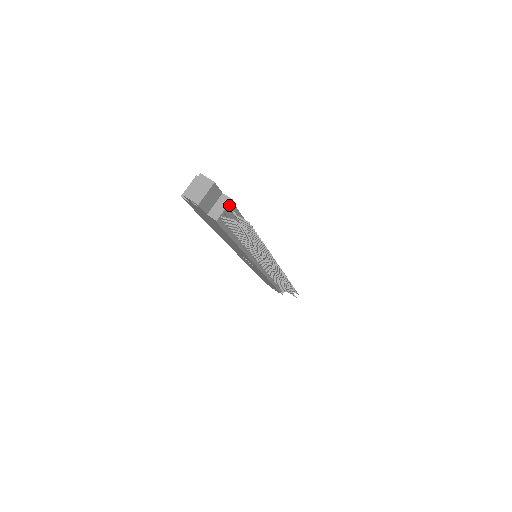
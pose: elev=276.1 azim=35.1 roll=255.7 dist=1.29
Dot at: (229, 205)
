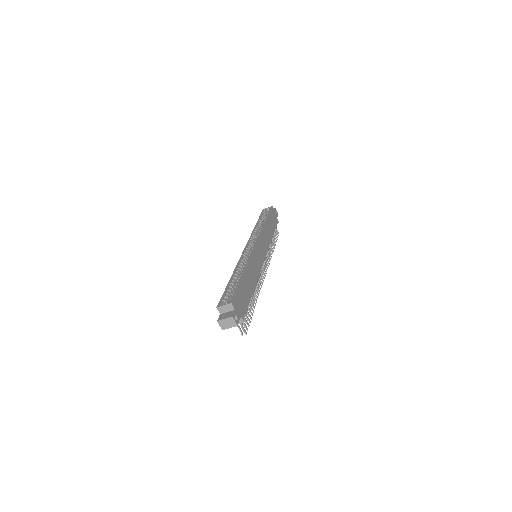
Dot at: (242, 317)
